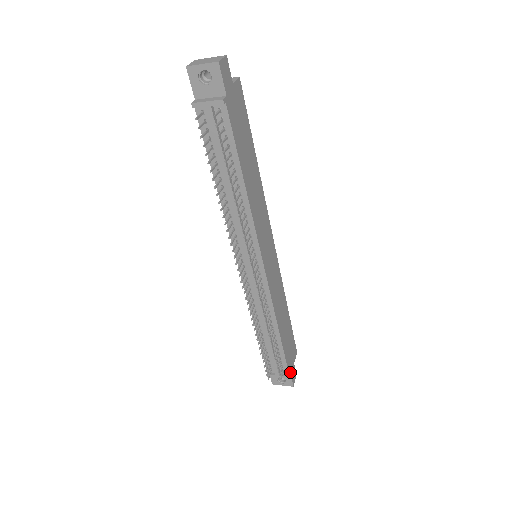
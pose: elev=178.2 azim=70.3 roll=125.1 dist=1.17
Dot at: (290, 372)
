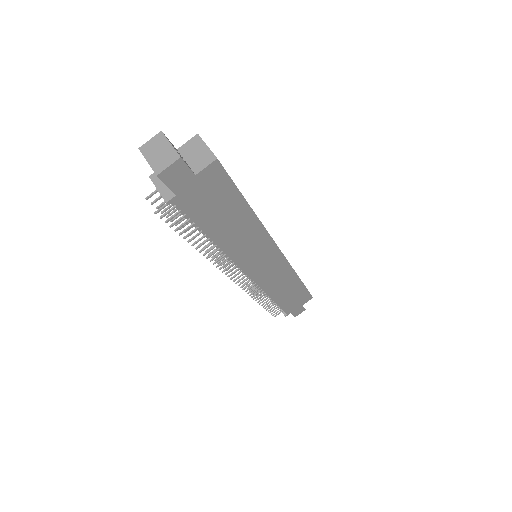
Dot at: (291, 312)
